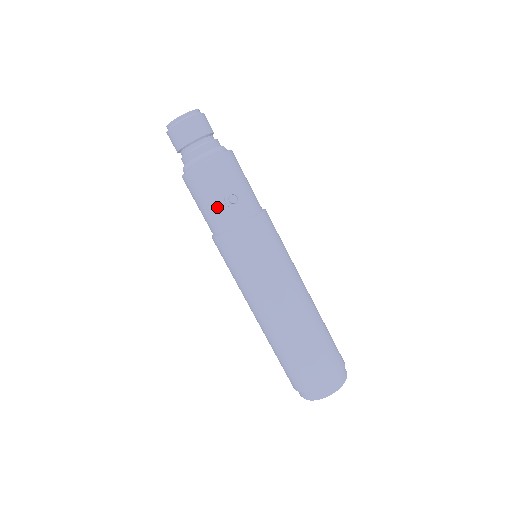
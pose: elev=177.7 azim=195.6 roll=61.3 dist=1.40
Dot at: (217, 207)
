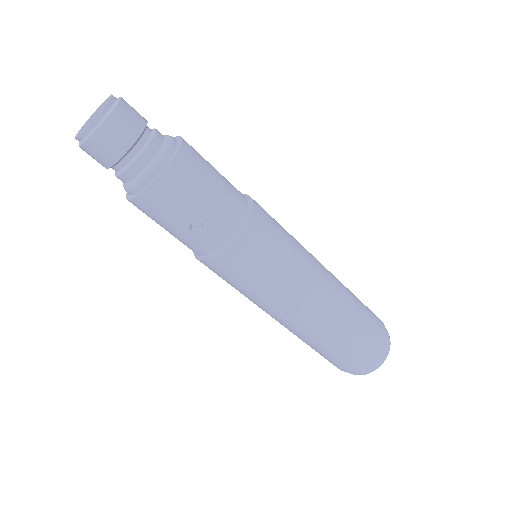
Dot at: (181, 237)
